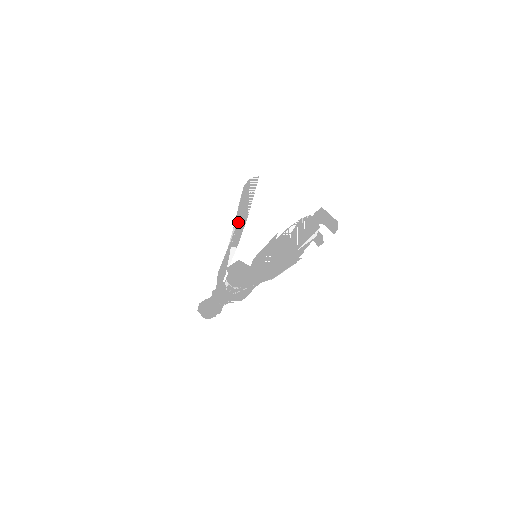
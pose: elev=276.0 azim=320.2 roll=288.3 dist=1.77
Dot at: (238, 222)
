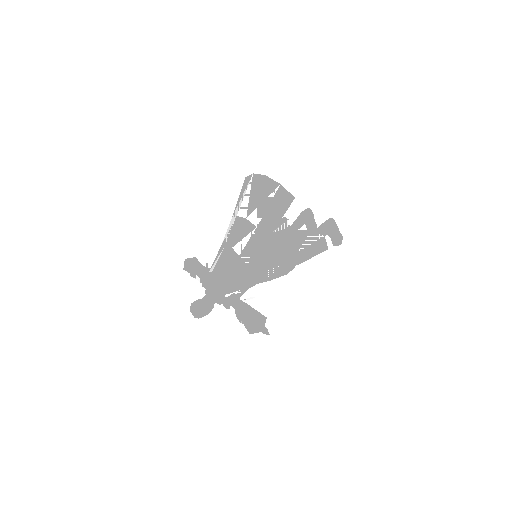
Dot at: (254, 232)
